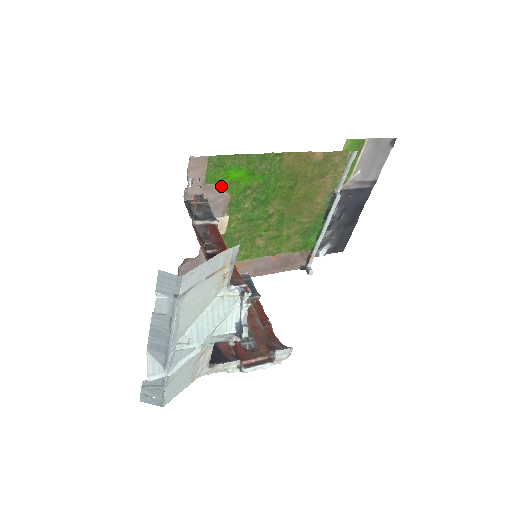
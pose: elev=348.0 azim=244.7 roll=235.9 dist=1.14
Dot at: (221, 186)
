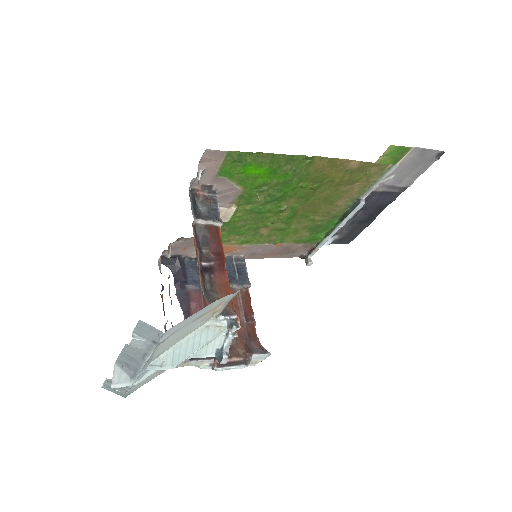
Dot at: (235, 179)
